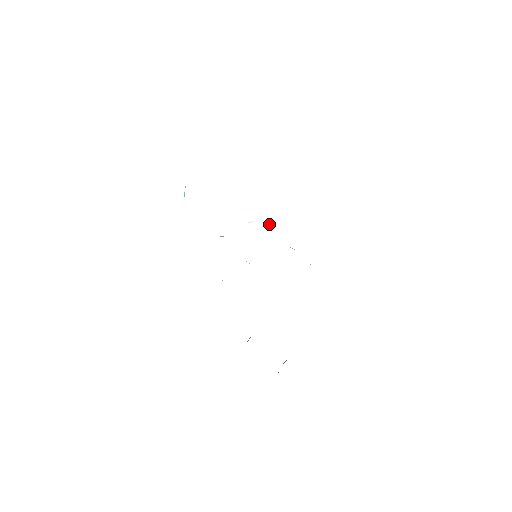
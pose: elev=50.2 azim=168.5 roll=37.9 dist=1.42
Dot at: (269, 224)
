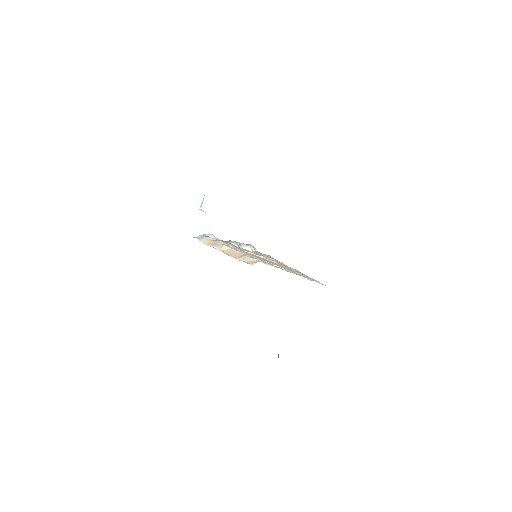
Dot at: (252, 265)
